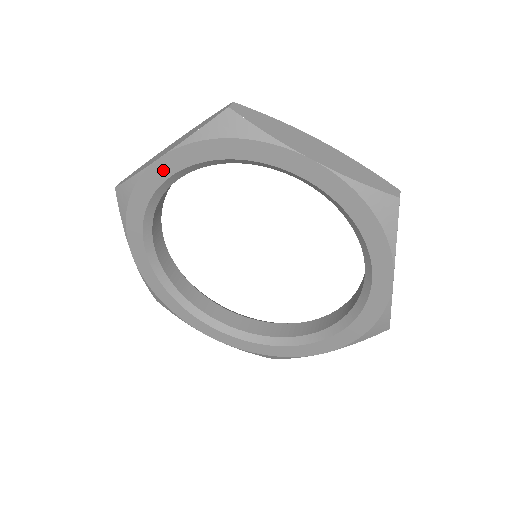
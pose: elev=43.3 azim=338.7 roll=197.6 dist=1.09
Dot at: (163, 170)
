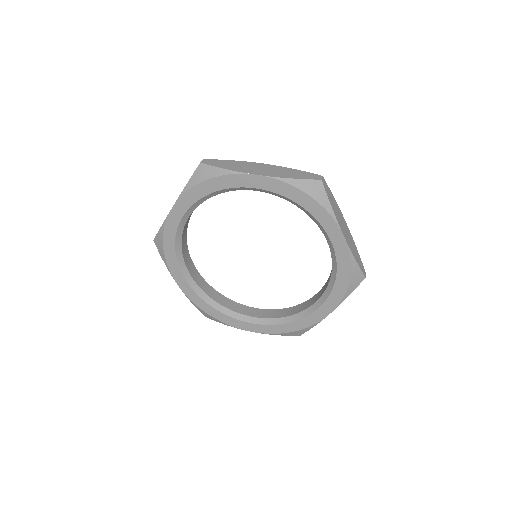
Dot at: (252, 182)
